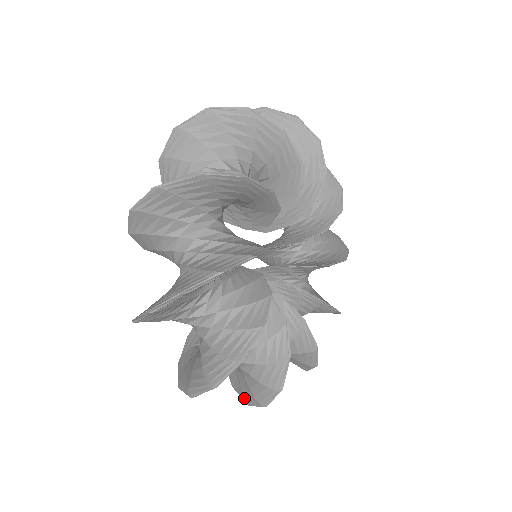
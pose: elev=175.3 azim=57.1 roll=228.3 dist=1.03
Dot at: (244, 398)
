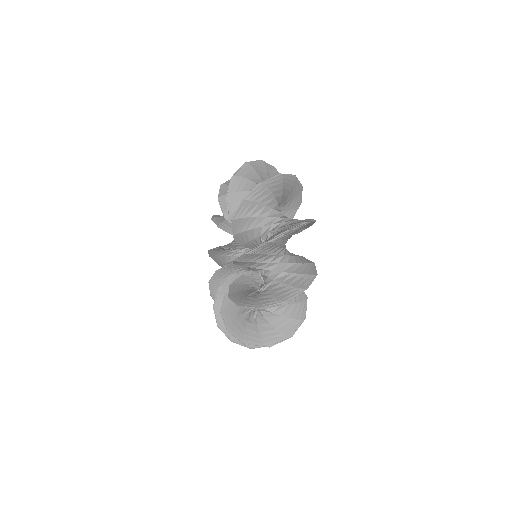
Dot at: (282, 298)
